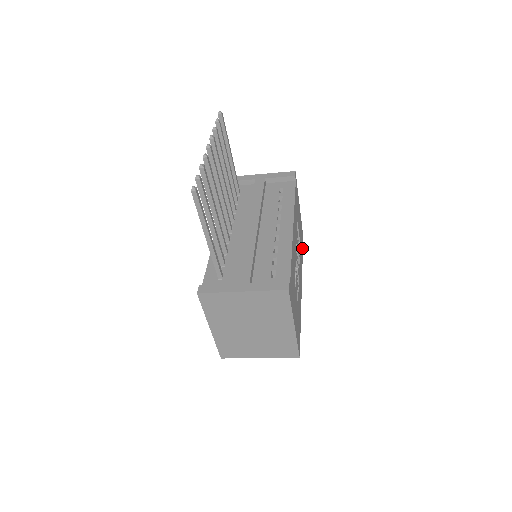
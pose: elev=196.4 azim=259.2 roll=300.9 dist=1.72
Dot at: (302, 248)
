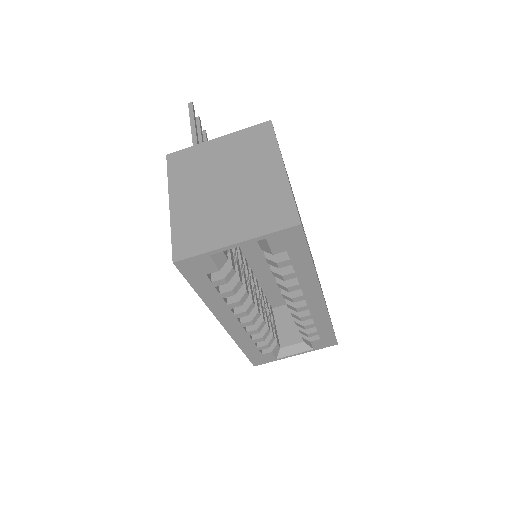
Dot at: occluded
